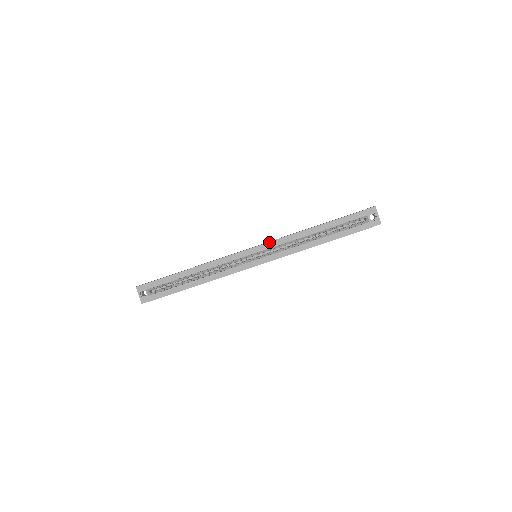
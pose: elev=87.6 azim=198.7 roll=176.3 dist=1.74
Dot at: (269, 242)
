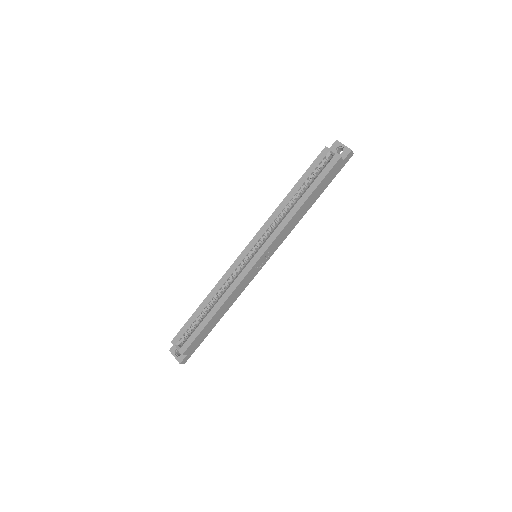
Dot at: (257, 233)
